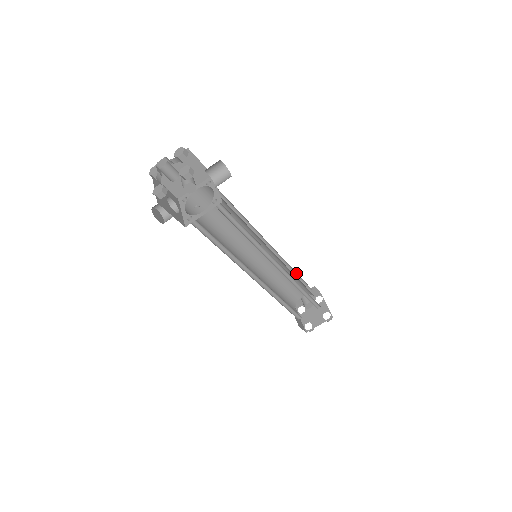
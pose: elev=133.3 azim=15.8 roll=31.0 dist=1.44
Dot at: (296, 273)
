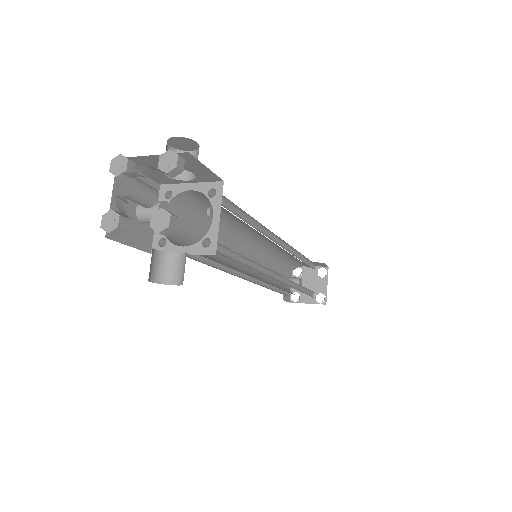
Dot at: occluded
